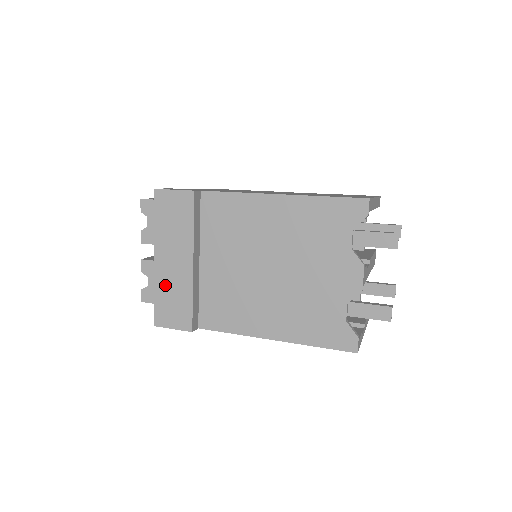
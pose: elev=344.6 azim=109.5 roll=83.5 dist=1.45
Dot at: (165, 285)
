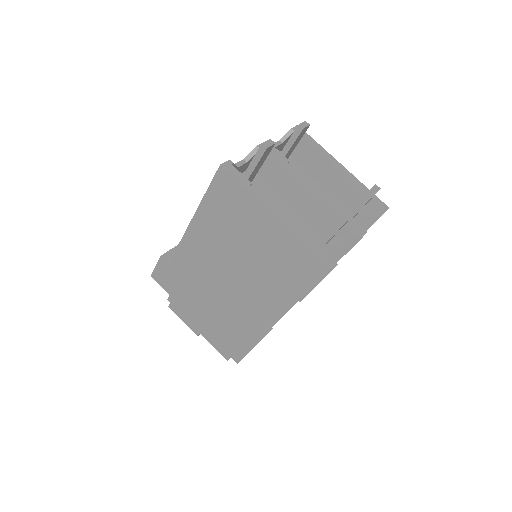
Dot at: occluded
